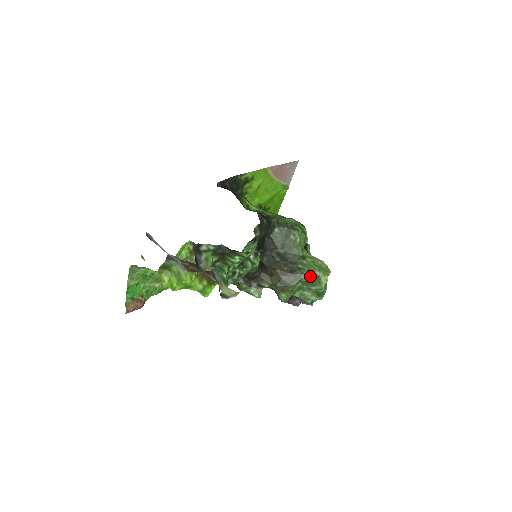
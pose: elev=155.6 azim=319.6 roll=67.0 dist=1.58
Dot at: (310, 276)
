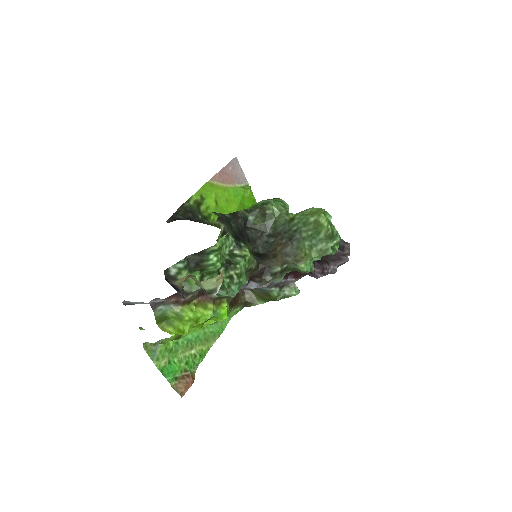
Dot at: (309, 228)
